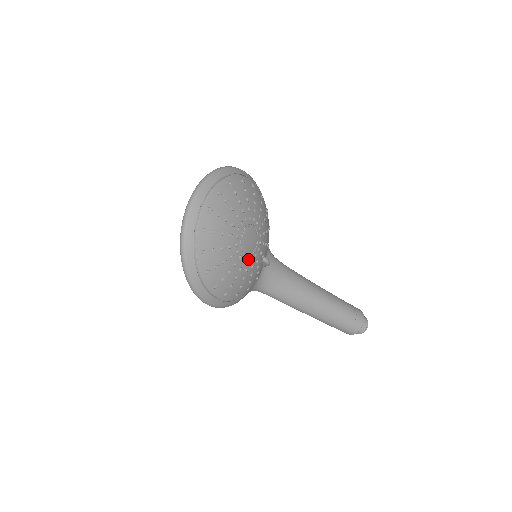
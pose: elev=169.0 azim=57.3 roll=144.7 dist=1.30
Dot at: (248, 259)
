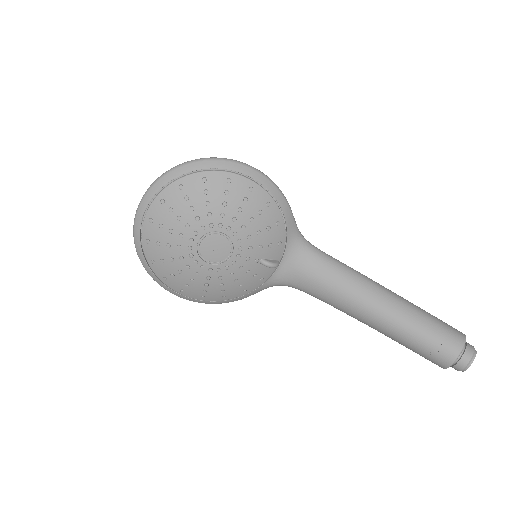
Dot at: (219, 267)
